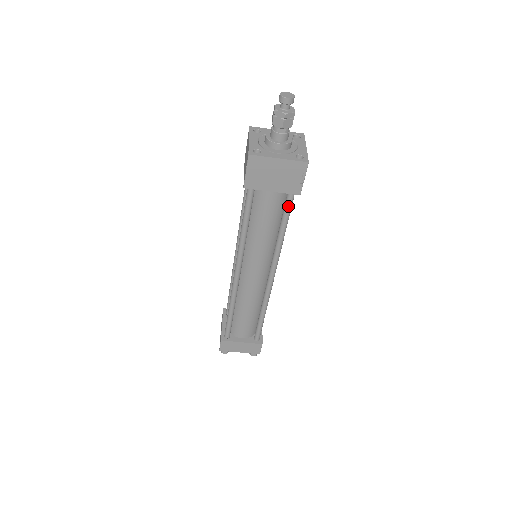
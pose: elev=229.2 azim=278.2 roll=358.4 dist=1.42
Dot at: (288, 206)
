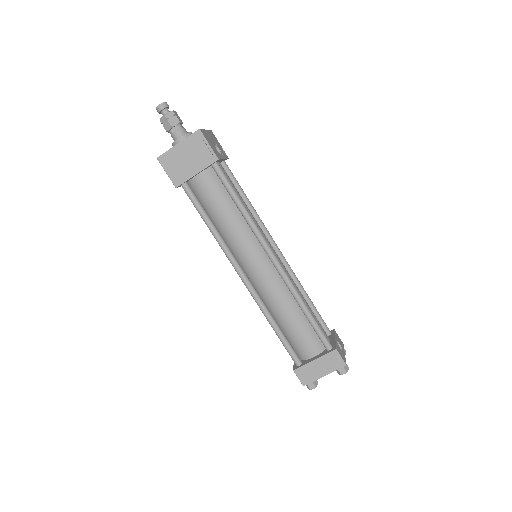
Dot at: (222, 178)
